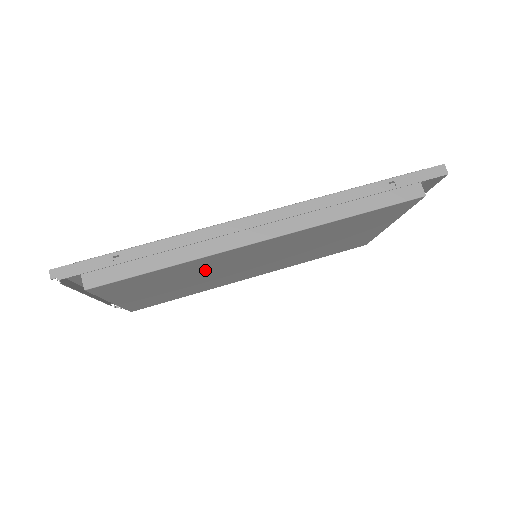
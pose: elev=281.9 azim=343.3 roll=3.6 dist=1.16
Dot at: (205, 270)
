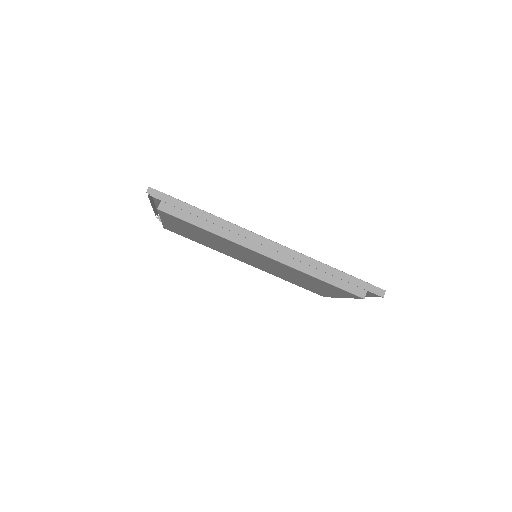
Dot at: (223, 243)
